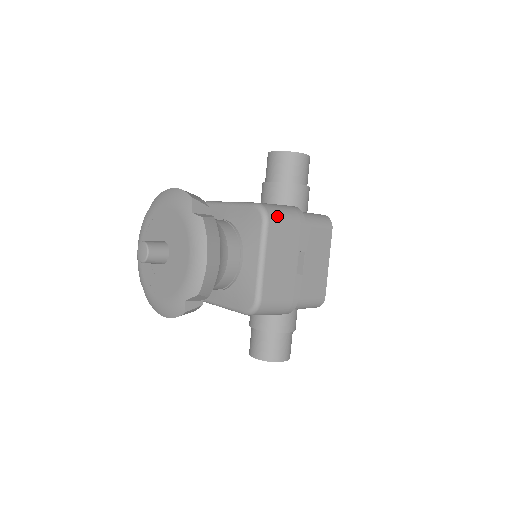
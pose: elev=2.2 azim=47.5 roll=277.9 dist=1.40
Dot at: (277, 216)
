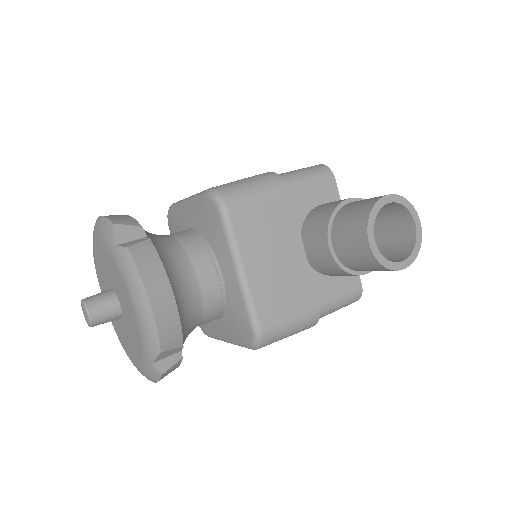
Dot at: occluded
